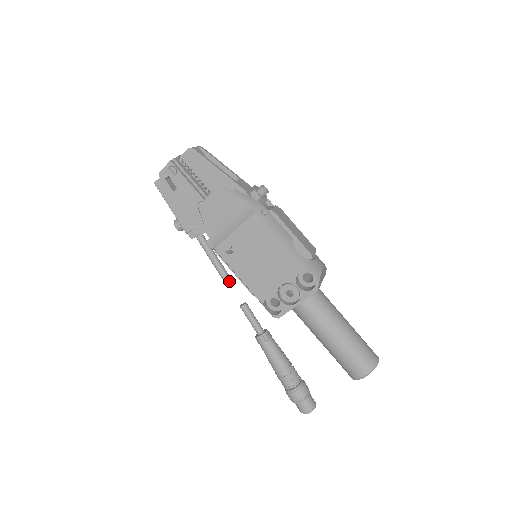
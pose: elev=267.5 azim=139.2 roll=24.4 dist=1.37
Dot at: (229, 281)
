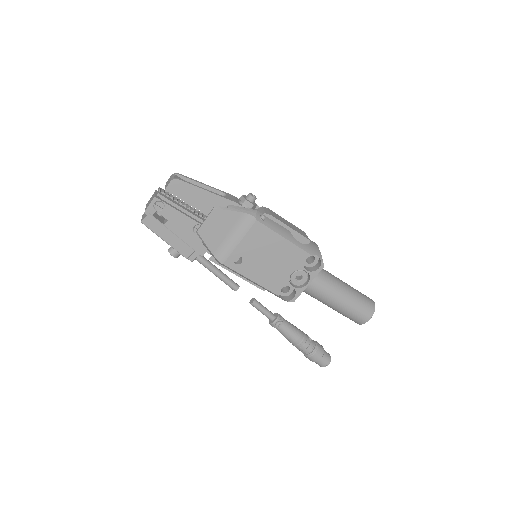
Dot at: (236, 286)
